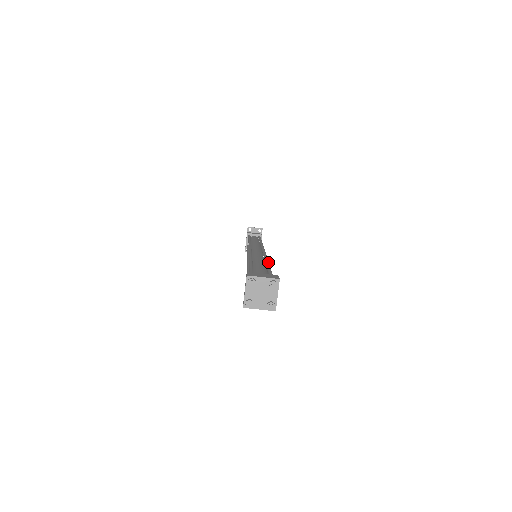
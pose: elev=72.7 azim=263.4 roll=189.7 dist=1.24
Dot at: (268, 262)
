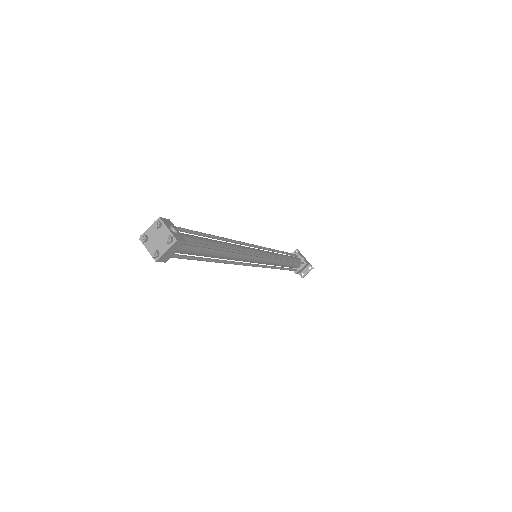
Dot at: (215, 236)
